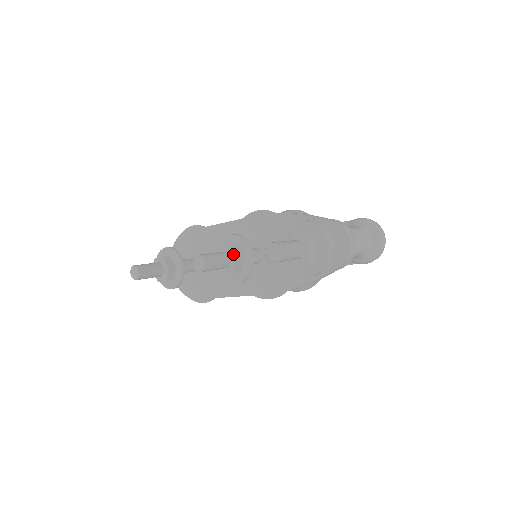
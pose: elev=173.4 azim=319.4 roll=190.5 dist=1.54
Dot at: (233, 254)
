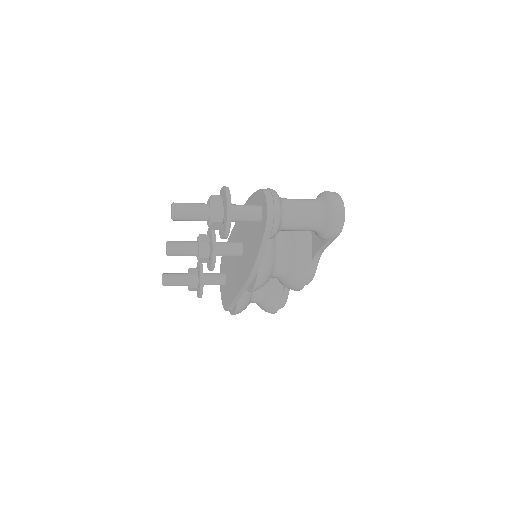
Dot at: (199, 240)
